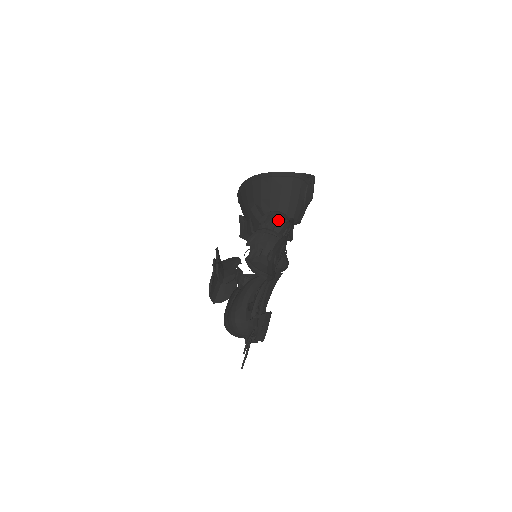
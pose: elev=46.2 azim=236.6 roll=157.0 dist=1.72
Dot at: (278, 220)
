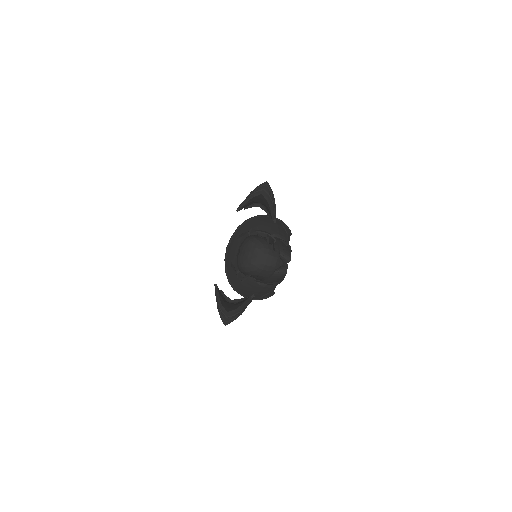
Dot at: occluded
